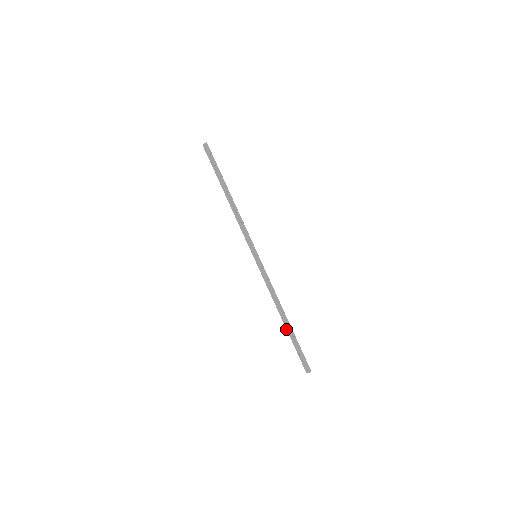
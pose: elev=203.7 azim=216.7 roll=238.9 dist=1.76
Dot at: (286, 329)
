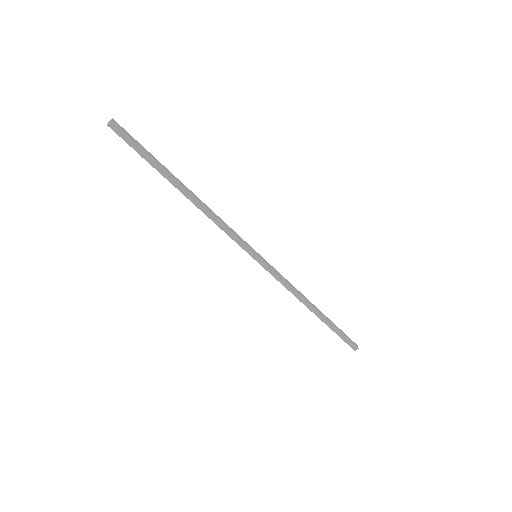
Dot at: (320, 316)
